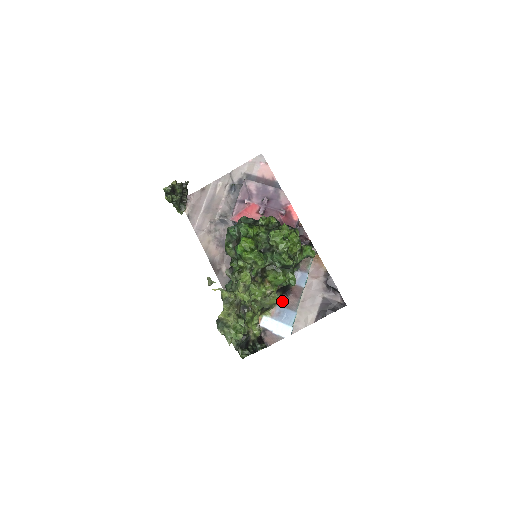
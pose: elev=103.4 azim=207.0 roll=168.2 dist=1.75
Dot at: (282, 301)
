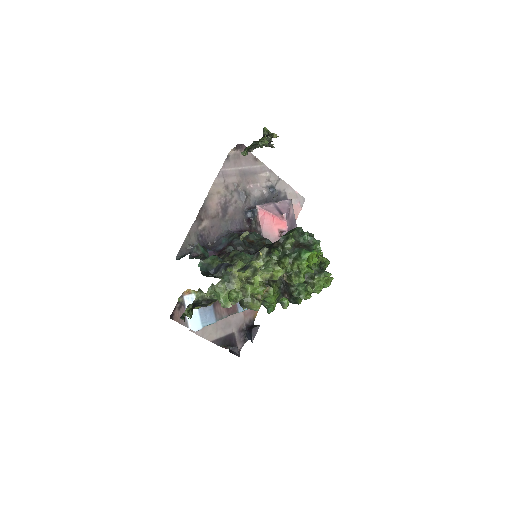
Dot at: (217, 301)
